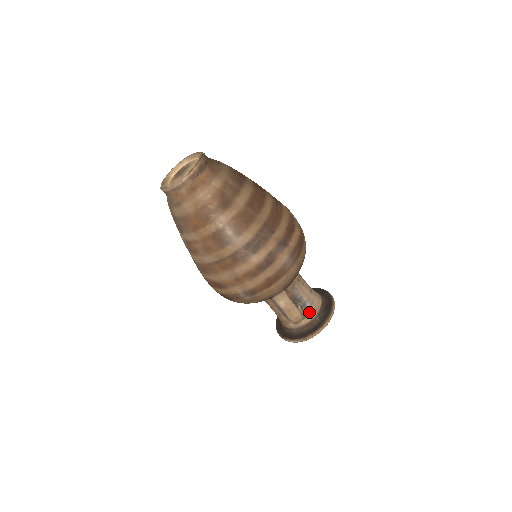
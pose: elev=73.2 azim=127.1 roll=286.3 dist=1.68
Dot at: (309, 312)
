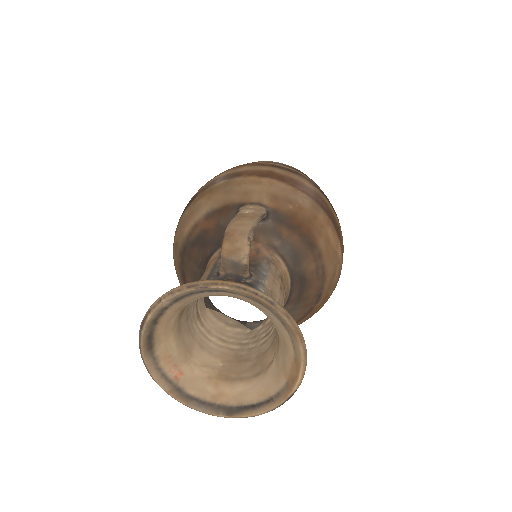
Dot at: occluded
